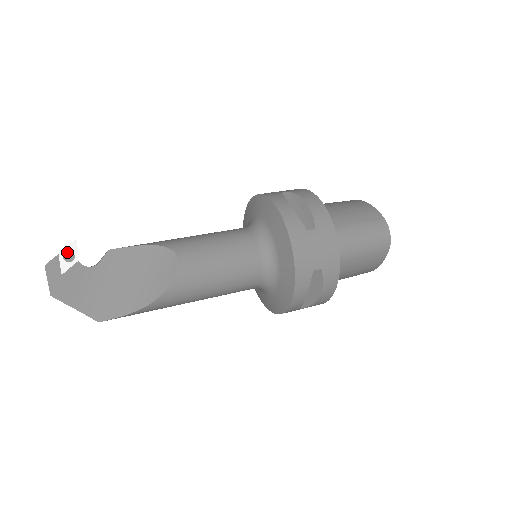
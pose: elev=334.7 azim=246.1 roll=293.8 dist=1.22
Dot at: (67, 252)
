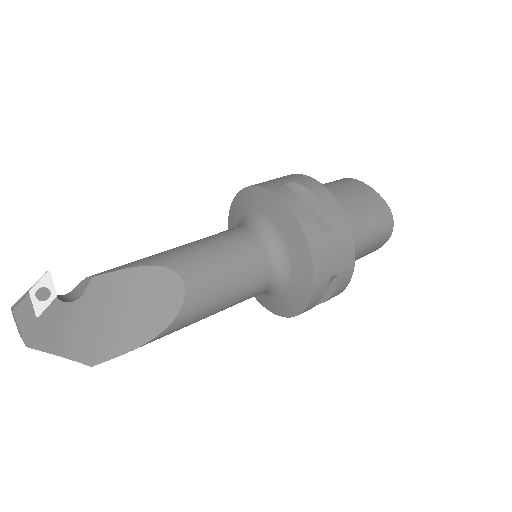
Dot at: (40, 289)
